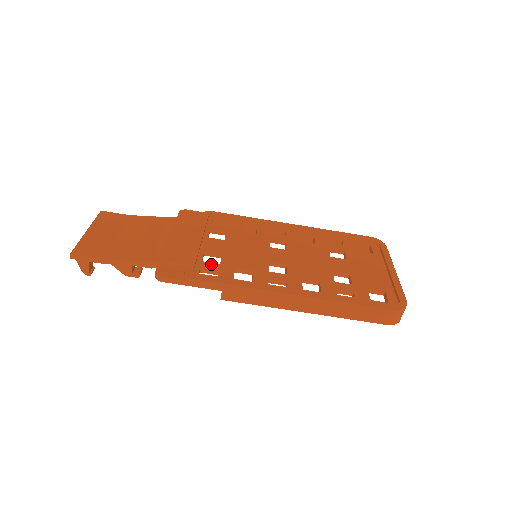
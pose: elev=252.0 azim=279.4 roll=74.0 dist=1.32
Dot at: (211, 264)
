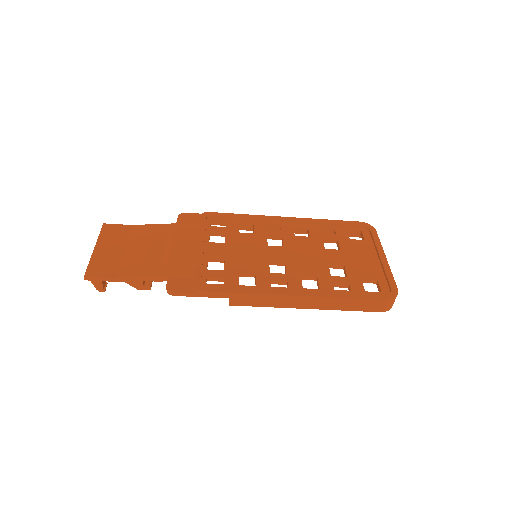
Dot at: (216, 272)
